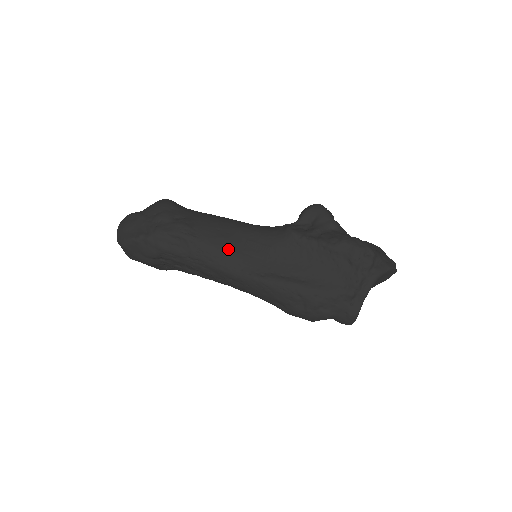
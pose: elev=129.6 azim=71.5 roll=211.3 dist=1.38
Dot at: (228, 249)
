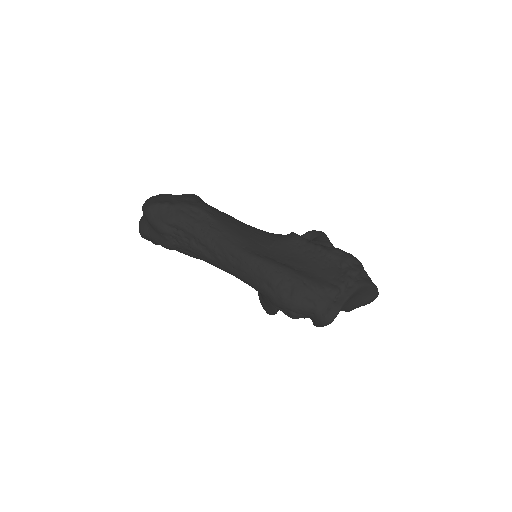
Dot at: (237, 232)
